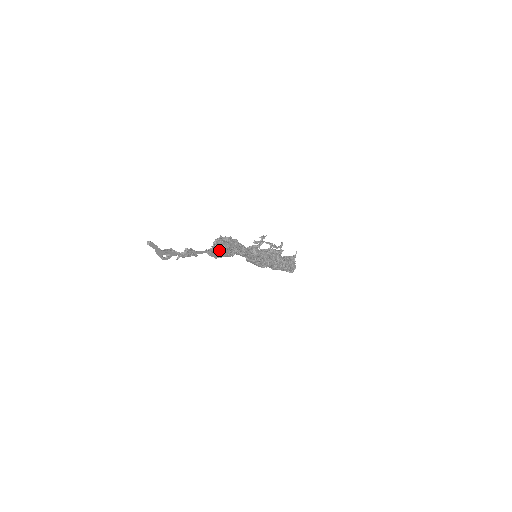
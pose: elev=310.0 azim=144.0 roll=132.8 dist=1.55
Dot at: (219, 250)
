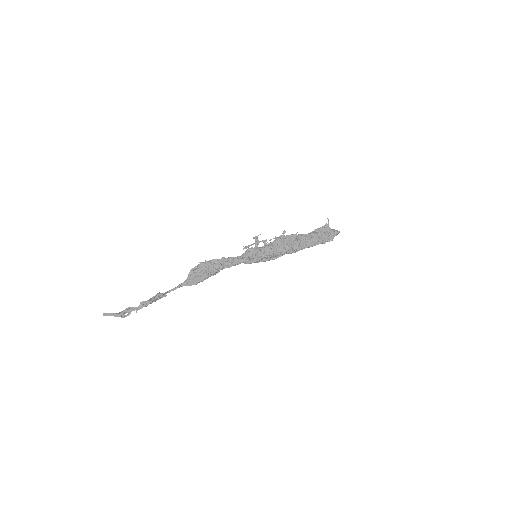
Dot at: (194, 278)
